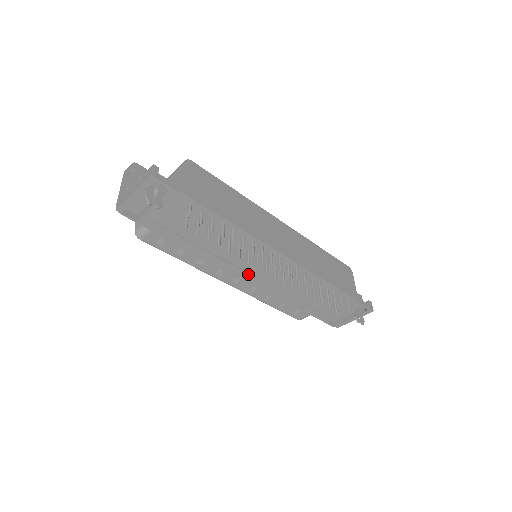
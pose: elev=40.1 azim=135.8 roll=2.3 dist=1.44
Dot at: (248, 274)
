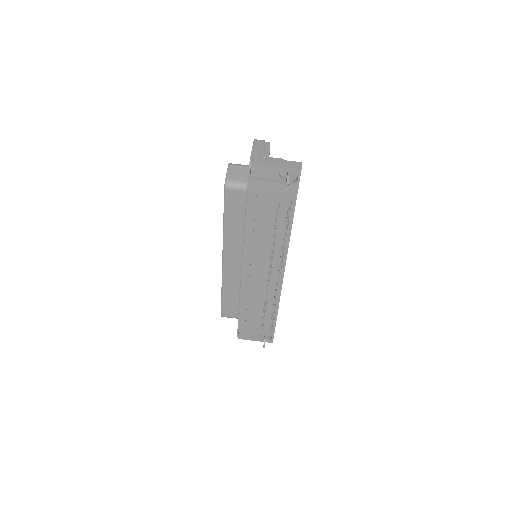
Dot at: (250, 264)
